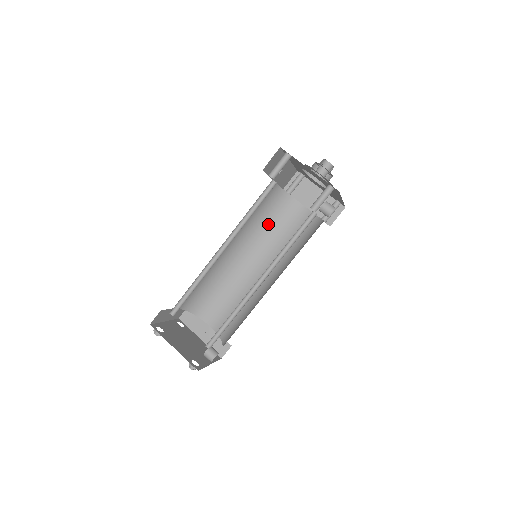
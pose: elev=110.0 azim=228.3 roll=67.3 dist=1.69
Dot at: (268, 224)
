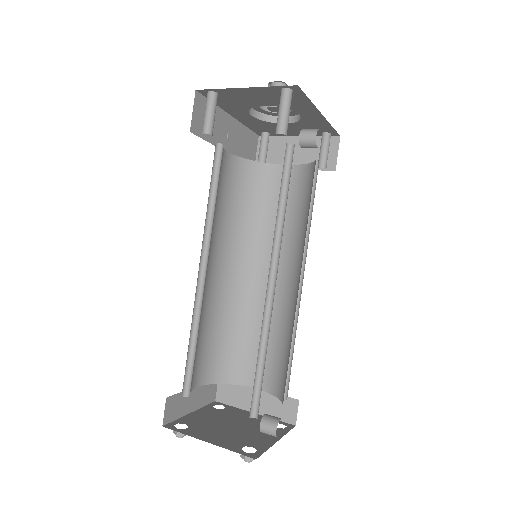
Dot at: (255, 214)
